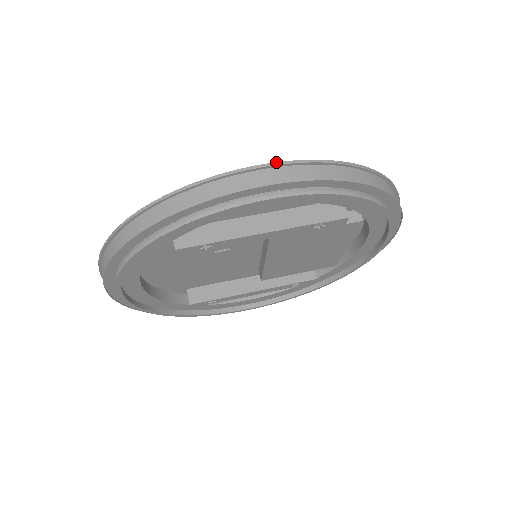
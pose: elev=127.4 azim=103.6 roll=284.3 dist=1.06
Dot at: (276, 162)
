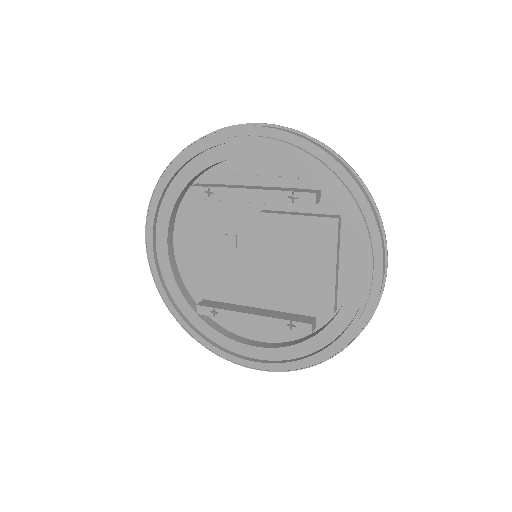
Dot at: (263, 123)
